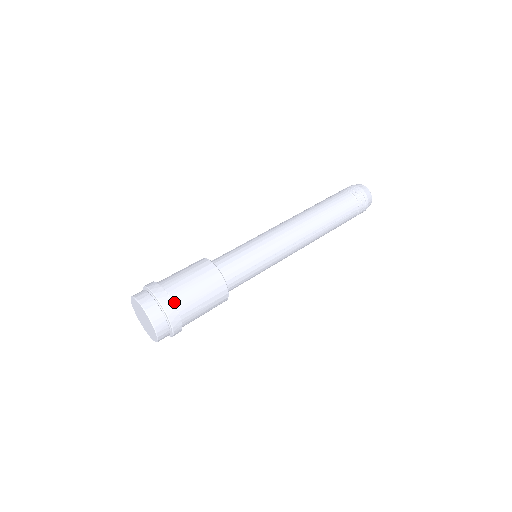
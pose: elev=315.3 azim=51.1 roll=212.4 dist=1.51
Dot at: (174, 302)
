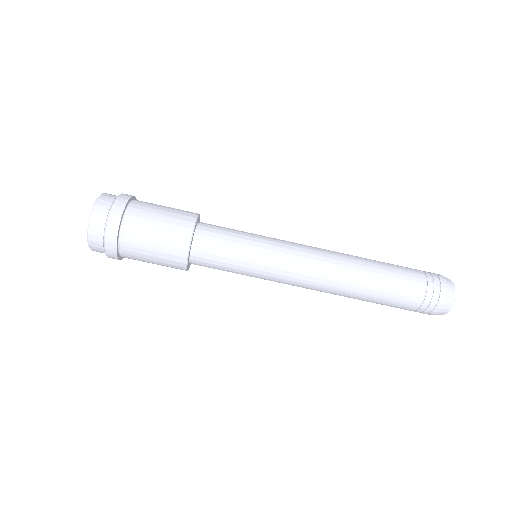
Dot at: (120, 247)
